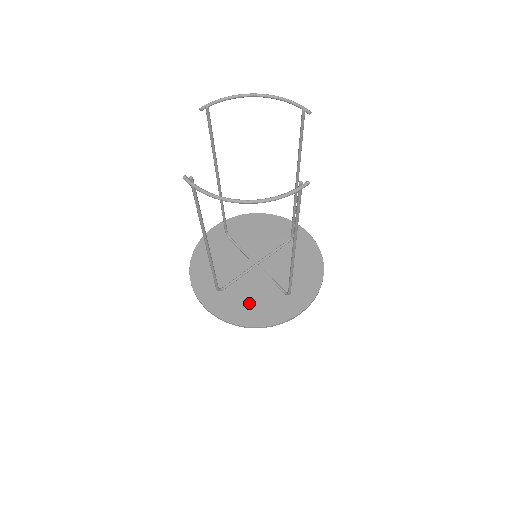
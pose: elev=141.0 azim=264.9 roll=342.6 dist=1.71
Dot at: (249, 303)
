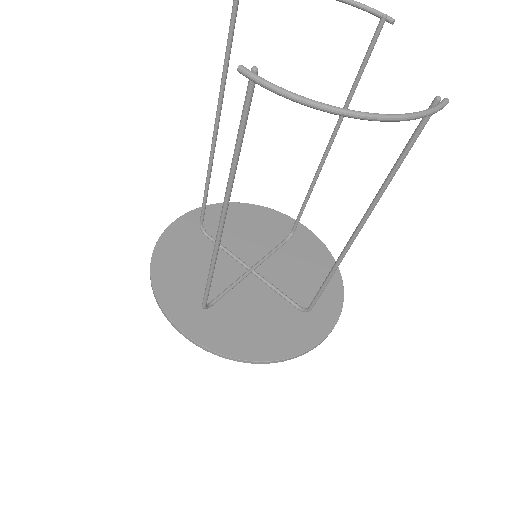
Dot at: (252, 326)
